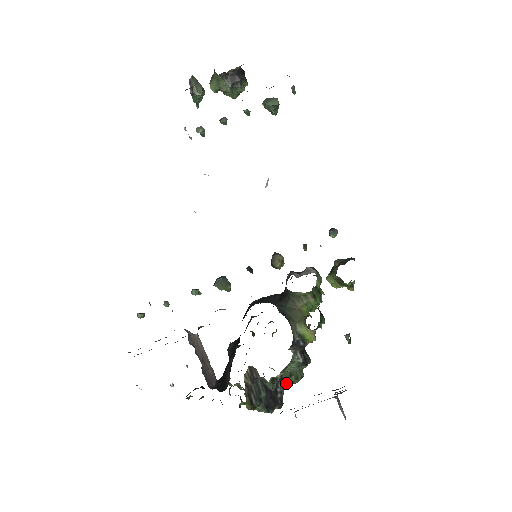
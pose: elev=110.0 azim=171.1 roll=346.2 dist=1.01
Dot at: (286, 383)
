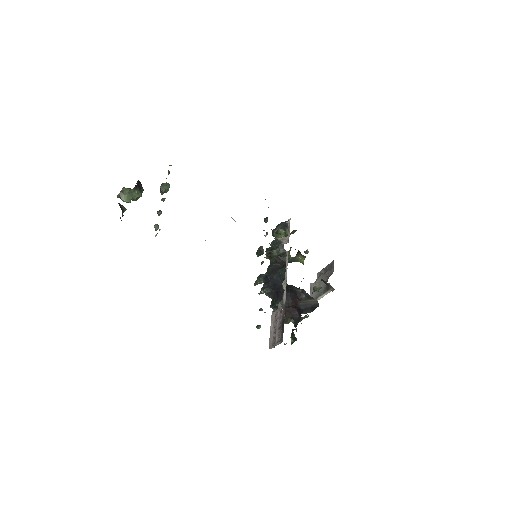
Dot at: occluded
